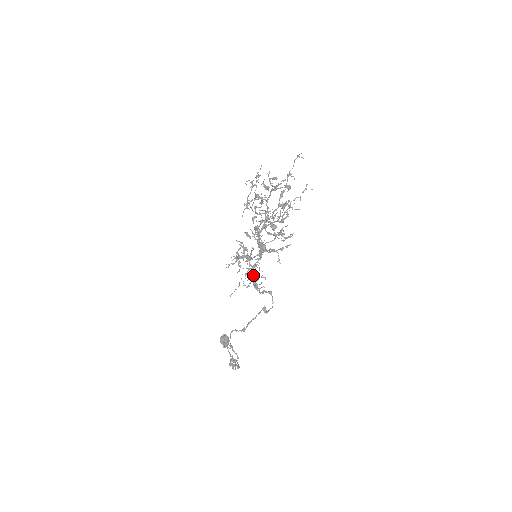
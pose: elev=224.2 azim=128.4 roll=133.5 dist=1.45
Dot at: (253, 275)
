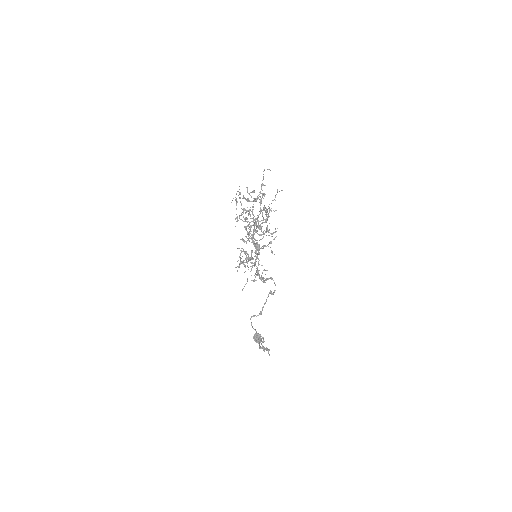
Dot at: (256, 270)
